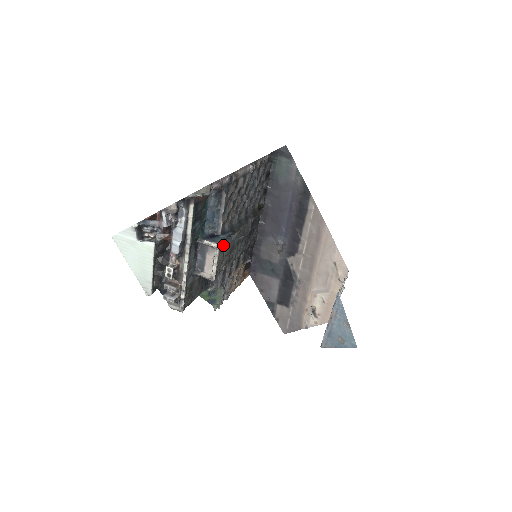
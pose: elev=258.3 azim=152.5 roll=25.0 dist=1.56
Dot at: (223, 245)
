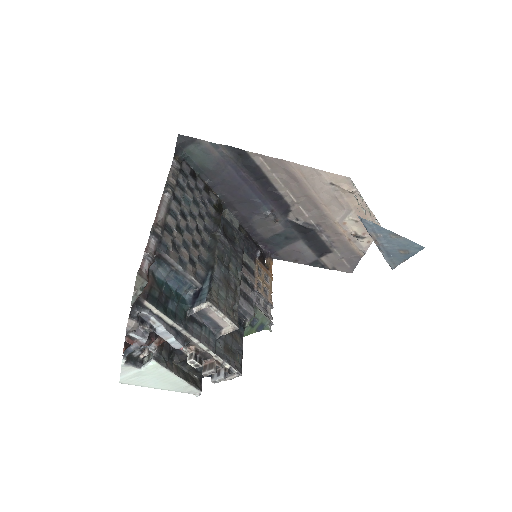
Dot at: (213, 295)
